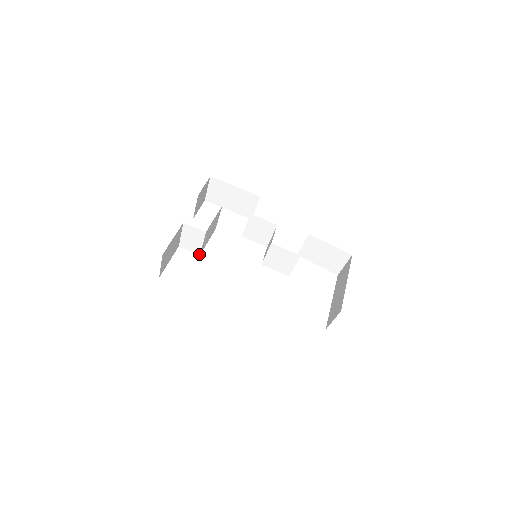
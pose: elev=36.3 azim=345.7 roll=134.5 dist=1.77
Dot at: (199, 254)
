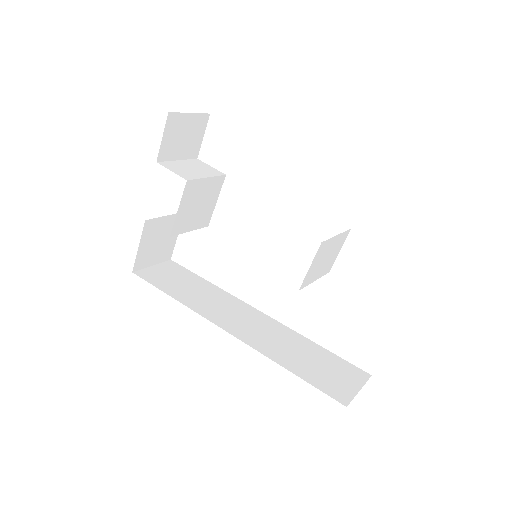
Dot at: (206, 225)
